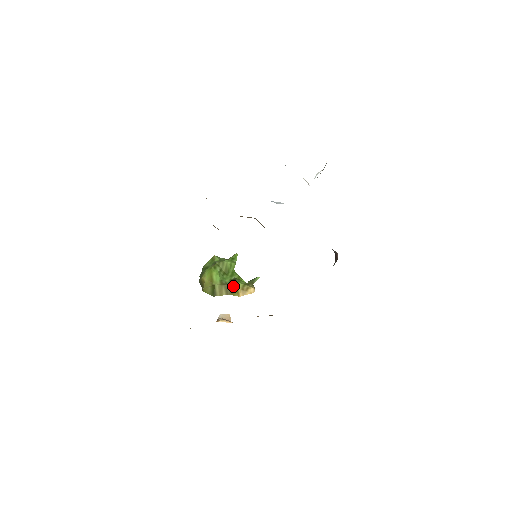
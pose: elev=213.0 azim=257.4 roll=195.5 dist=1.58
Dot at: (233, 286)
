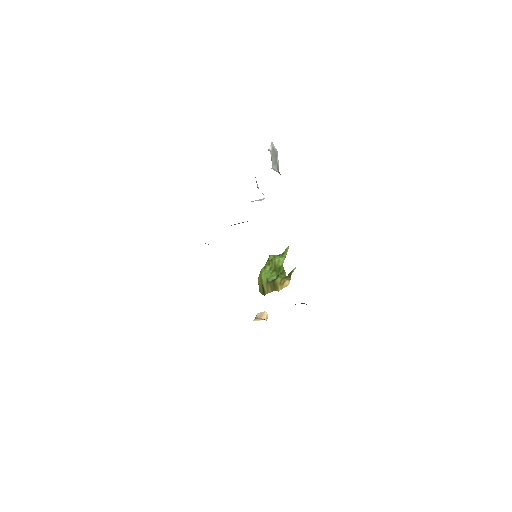
Dot at: (274, 282)
